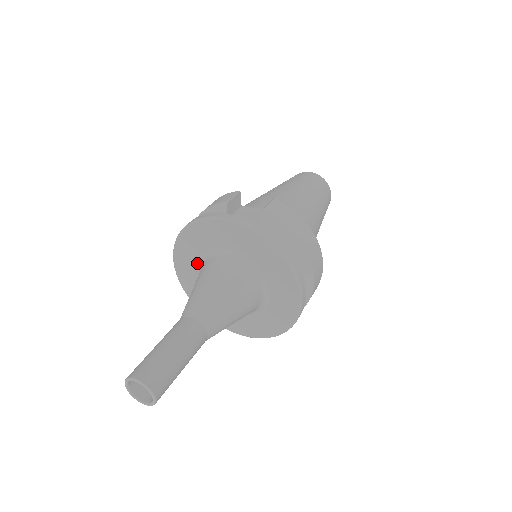
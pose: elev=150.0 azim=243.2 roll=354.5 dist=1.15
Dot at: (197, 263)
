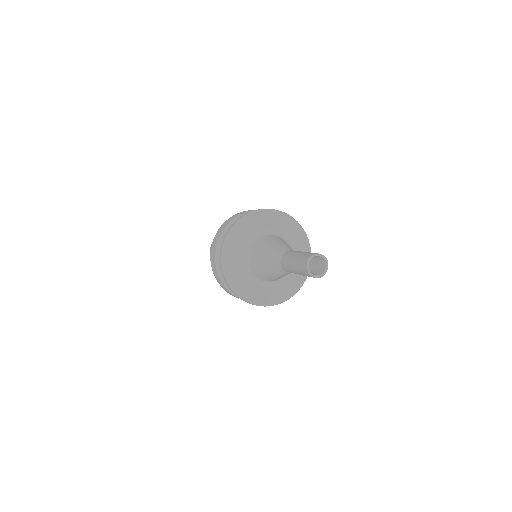
Dot at: (245, 244)
